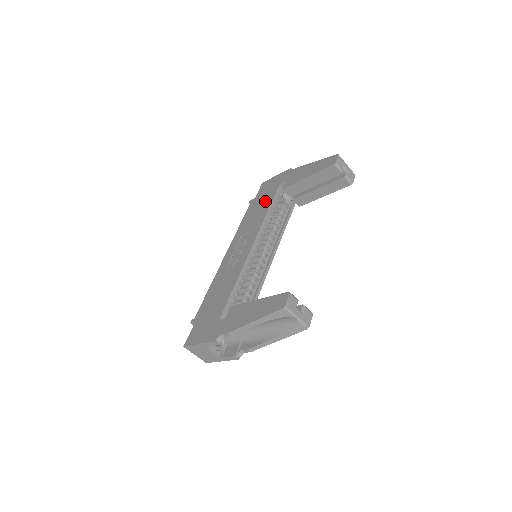
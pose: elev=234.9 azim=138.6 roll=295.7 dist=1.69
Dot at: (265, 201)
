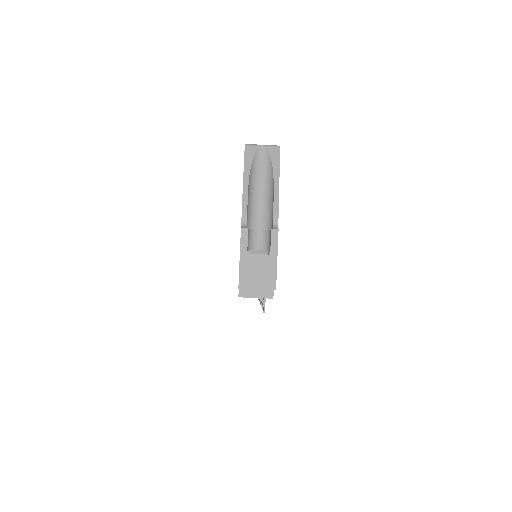
Dot at: occluded
